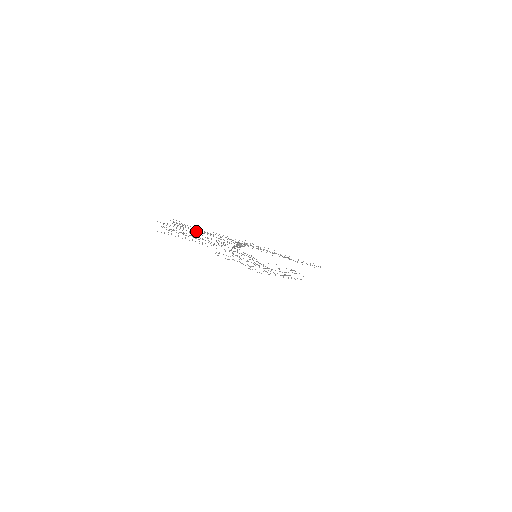
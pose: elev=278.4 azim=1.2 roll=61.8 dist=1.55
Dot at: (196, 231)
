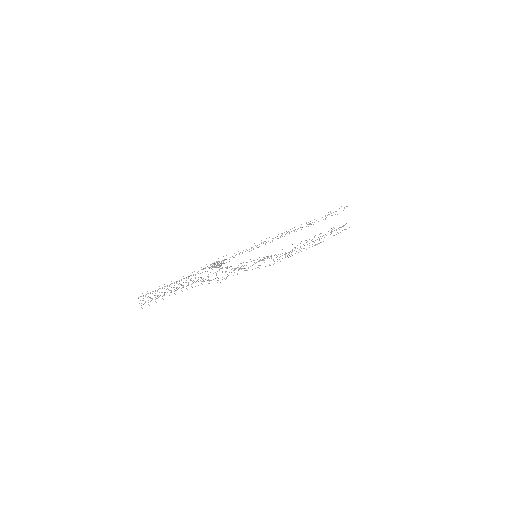
Dot at: occluded
